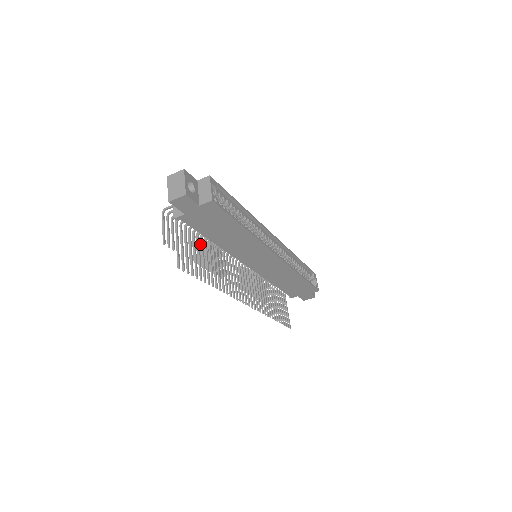
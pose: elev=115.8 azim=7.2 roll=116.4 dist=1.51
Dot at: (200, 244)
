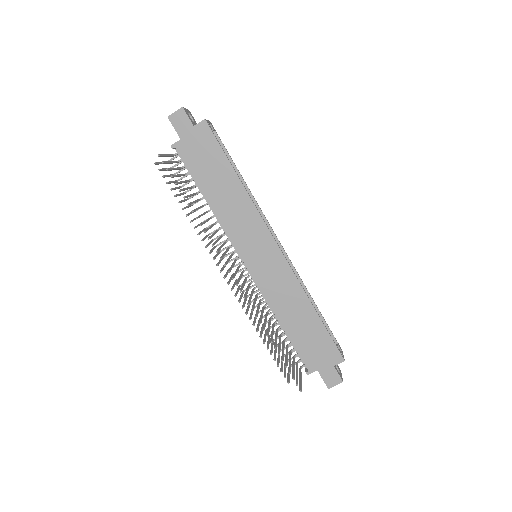
Dot at: occluded
